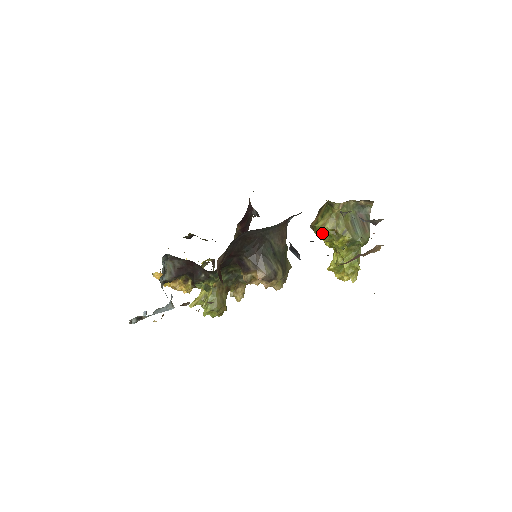
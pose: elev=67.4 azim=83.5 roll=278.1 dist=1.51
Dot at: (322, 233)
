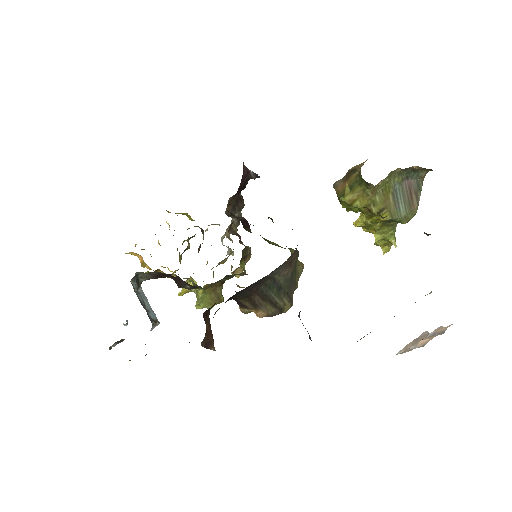
Dot at: (349, 208)
